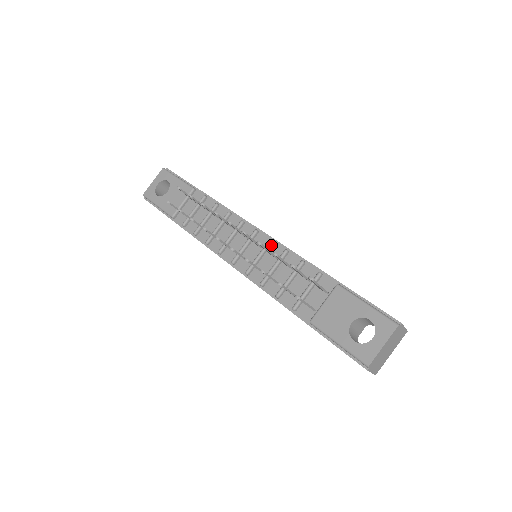
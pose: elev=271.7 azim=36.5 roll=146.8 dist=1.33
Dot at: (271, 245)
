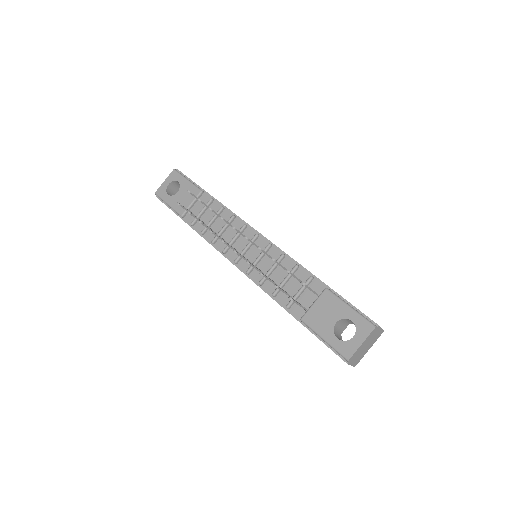
Dot at: (270, 248)
